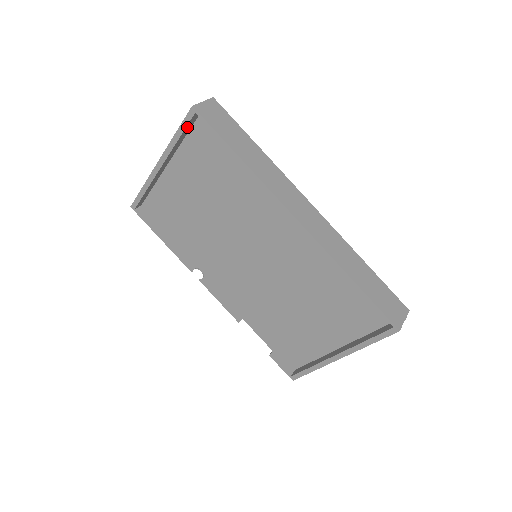
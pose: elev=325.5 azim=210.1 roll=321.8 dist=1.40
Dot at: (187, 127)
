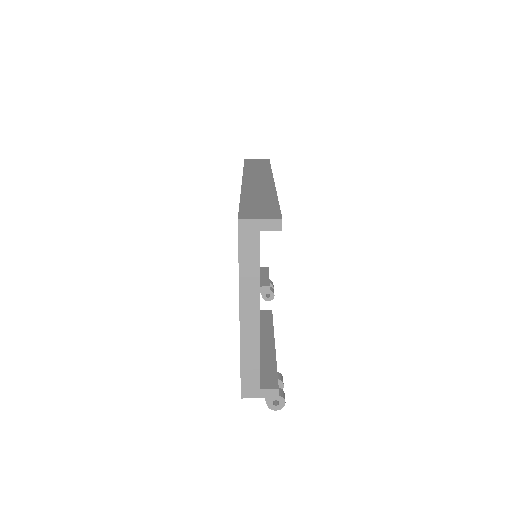
Dot at: occluded
